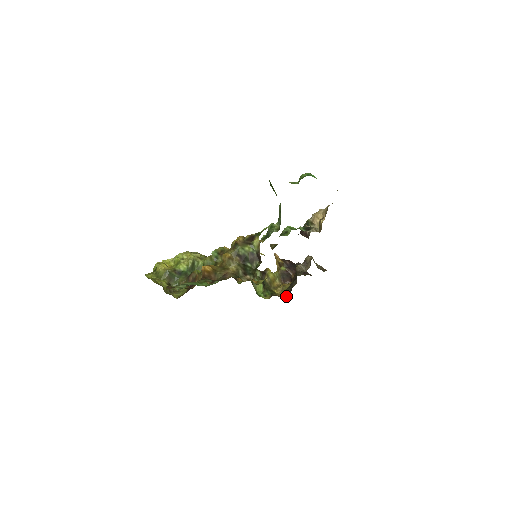
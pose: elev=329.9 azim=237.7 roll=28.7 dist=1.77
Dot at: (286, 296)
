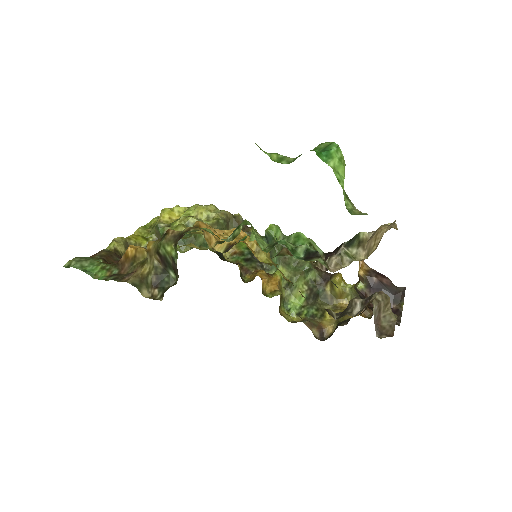
Dot at: (332, 332)
